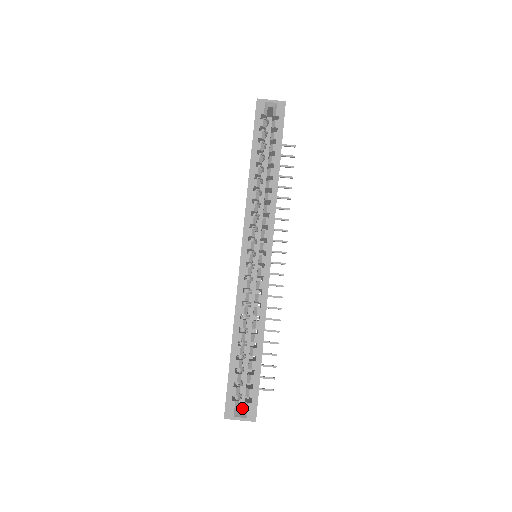
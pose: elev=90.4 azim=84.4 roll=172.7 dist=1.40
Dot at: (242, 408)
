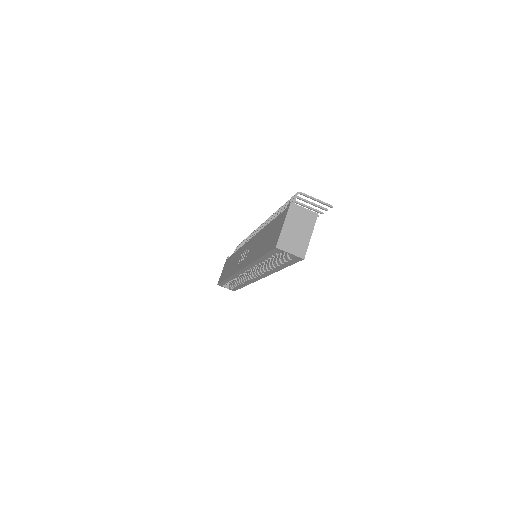
Dot at: occluded
